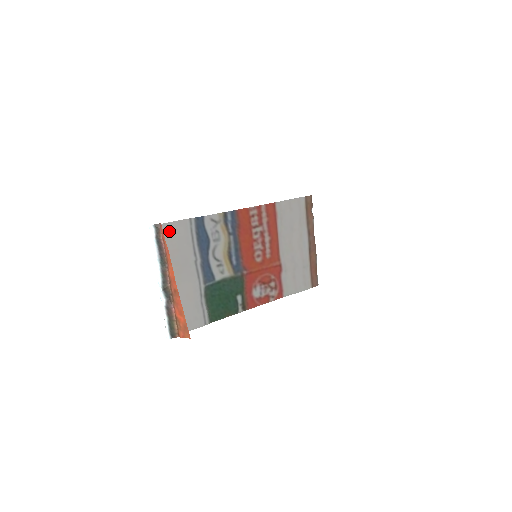
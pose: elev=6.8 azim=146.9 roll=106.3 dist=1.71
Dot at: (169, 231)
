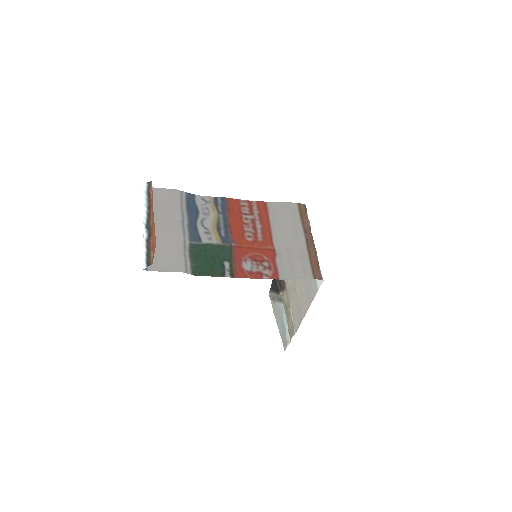
Dot at: (161, 194)
